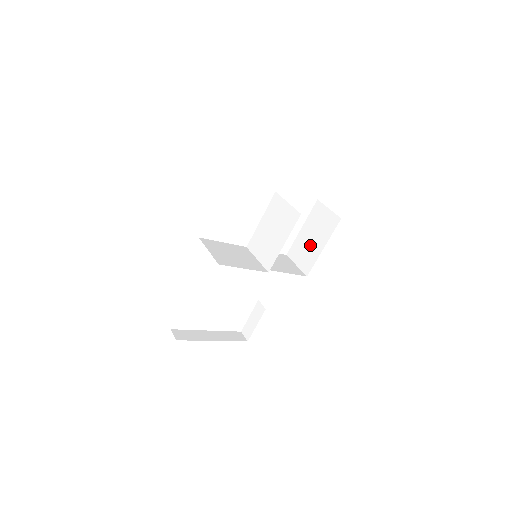
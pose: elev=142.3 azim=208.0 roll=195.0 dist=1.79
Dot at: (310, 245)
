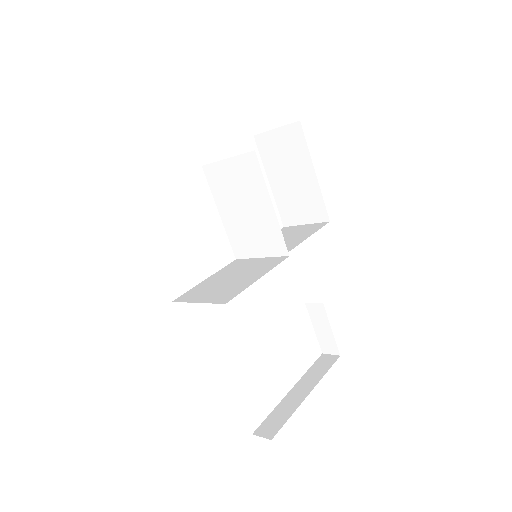
Dot at: (297, 188)
